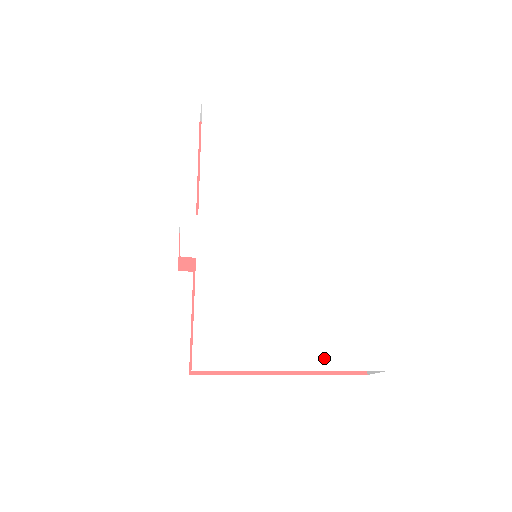
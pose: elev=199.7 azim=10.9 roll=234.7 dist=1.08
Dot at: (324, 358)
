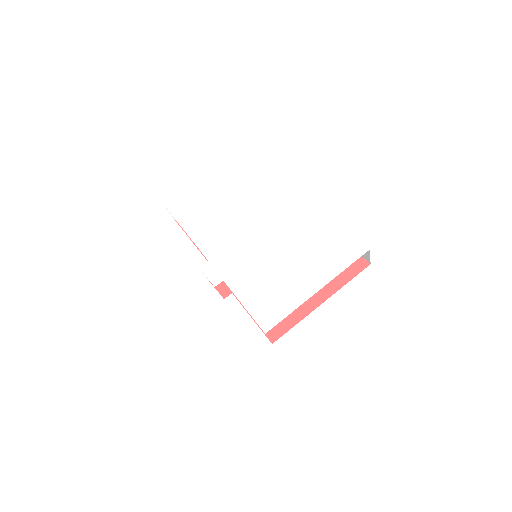
Dot at: (330, 272)
